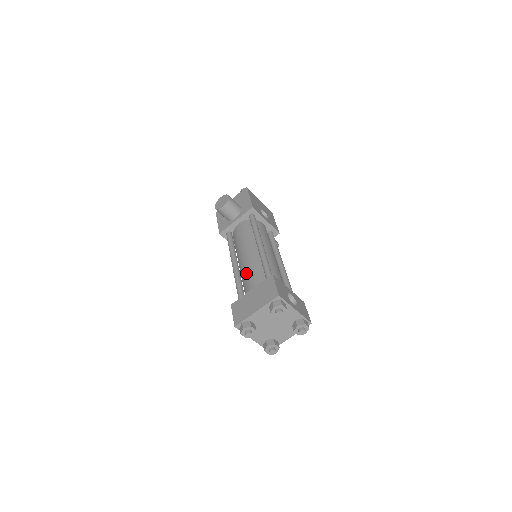
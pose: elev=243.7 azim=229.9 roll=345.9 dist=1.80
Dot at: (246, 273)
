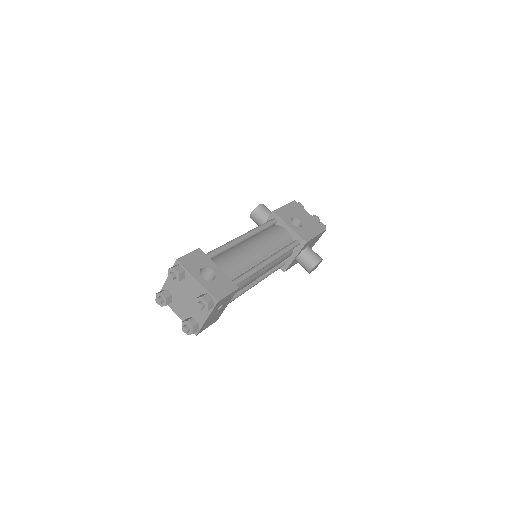
Dot at: occluded
